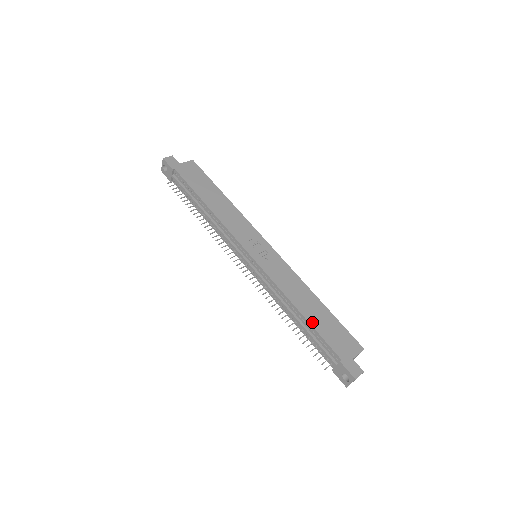
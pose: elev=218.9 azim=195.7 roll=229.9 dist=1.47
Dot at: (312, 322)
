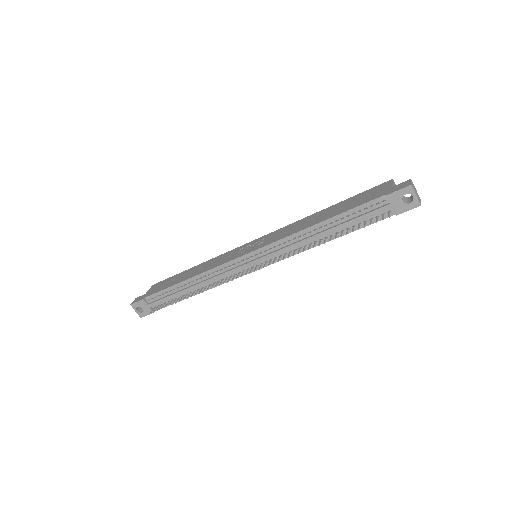
Dot at: (336, 214)
